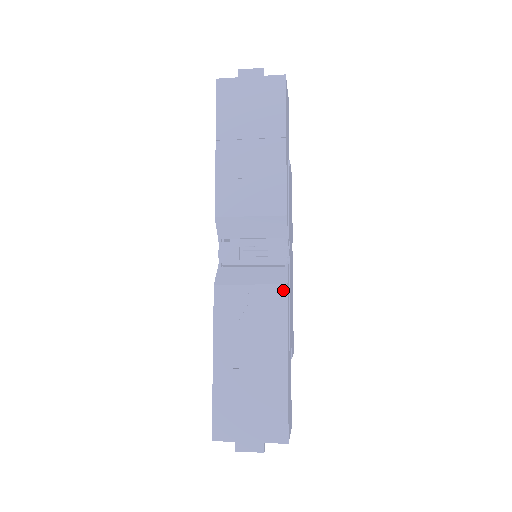
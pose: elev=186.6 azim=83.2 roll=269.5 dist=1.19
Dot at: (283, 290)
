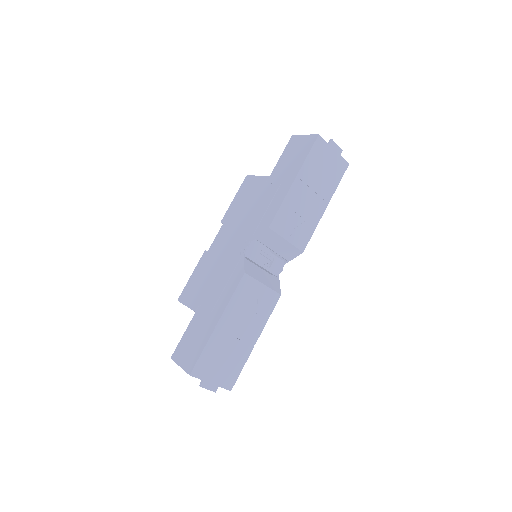
Dot at: (277, 297)
